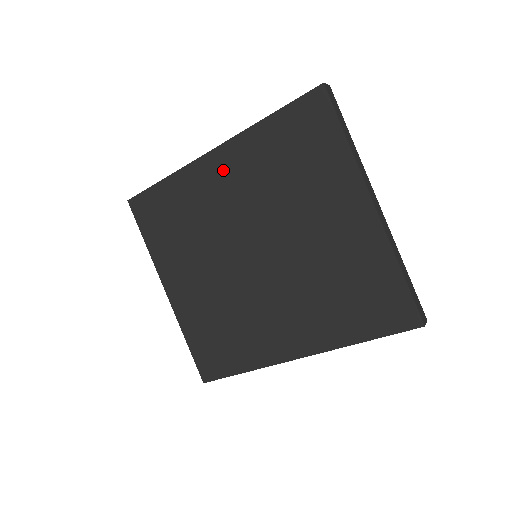
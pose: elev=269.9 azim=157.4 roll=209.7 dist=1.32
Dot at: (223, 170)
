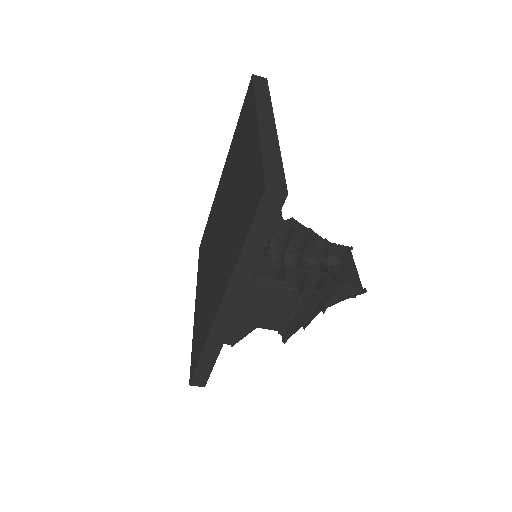
Dot at: occluded
